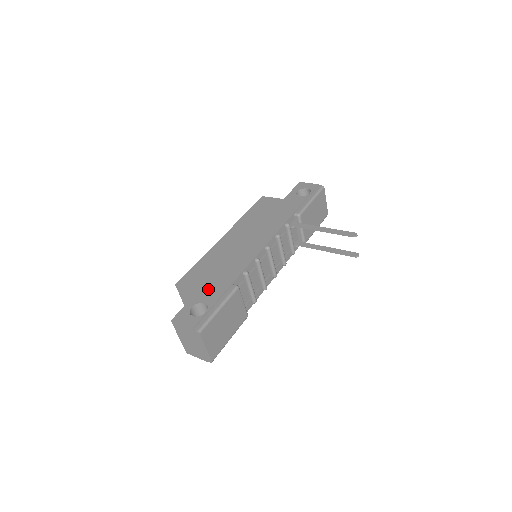
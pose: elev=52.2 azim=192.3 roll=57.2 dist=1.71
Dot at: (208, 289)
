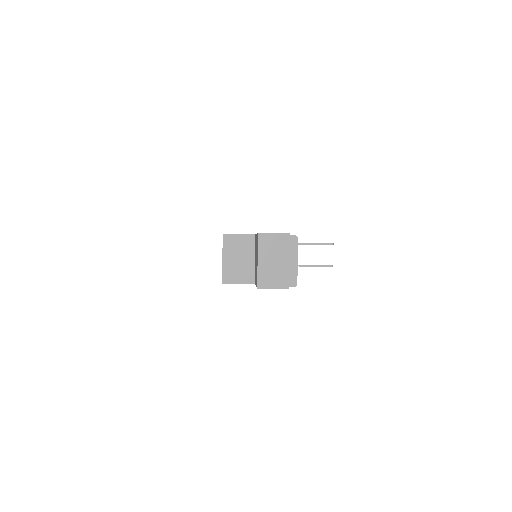
Dot at: occluded
